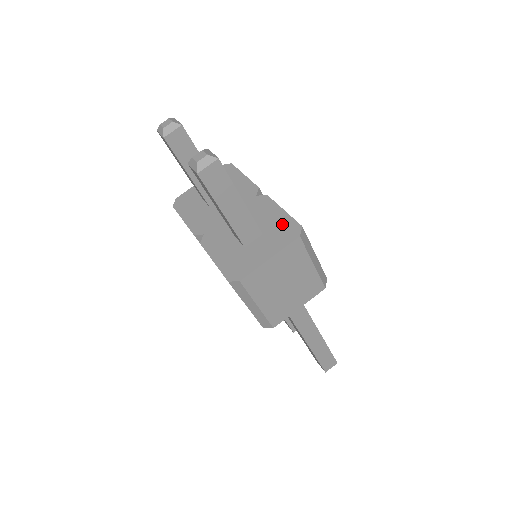
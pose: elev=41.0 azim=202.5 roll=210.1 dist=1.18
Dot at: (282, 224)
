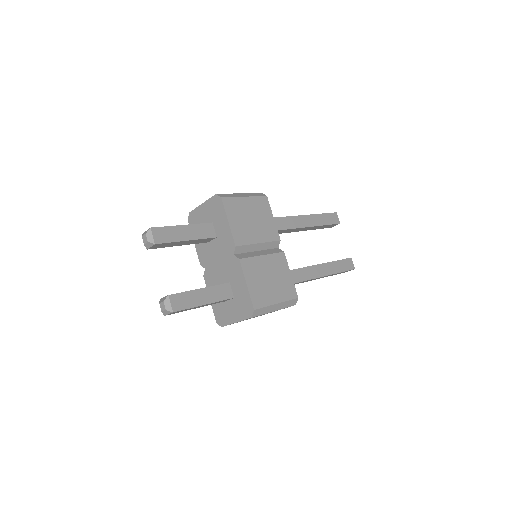
Dot at: (244, 298)
